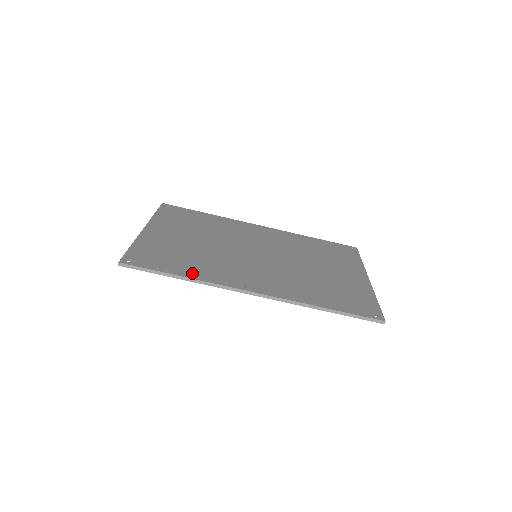
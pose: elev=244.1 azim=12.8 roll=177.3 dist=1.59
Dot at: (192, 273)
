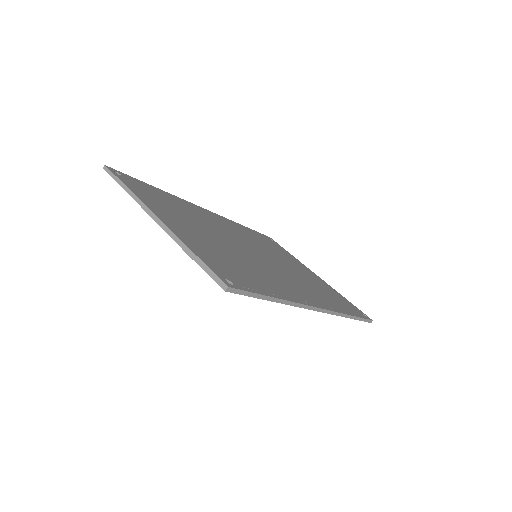
Dot at: (276, 292)
